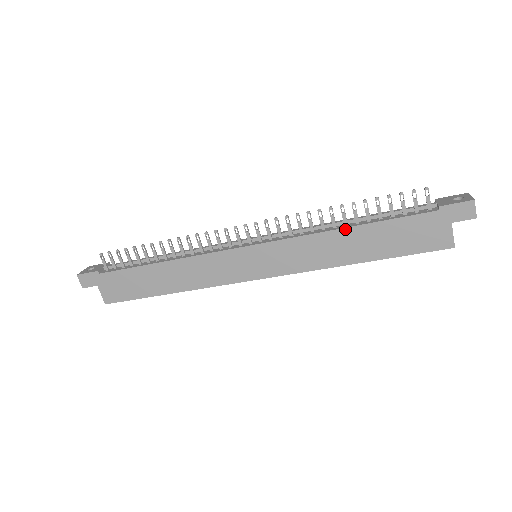
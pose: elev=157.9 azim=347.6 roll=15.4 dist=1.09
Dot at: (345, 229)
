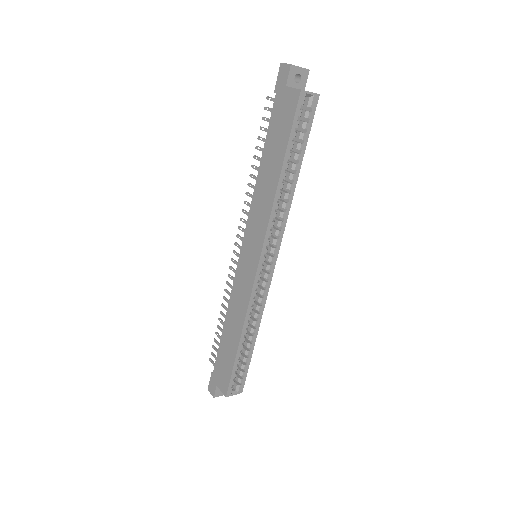
Dot at: (259, 172)
